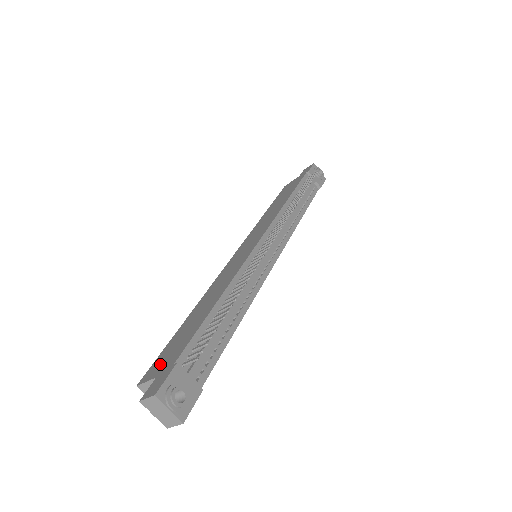
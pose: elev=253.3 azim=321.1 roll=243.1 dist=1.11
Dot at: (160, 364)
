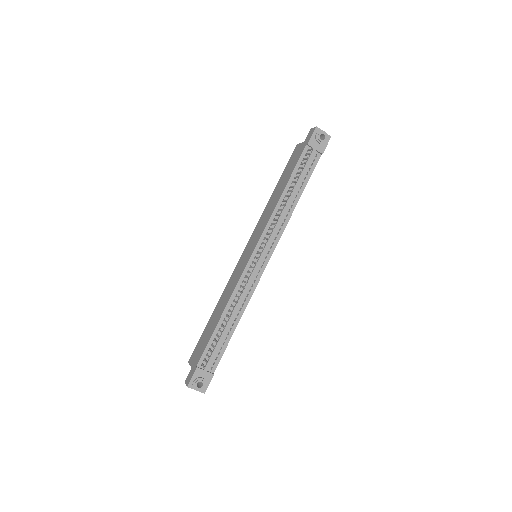
Dot at: (195, 355)
